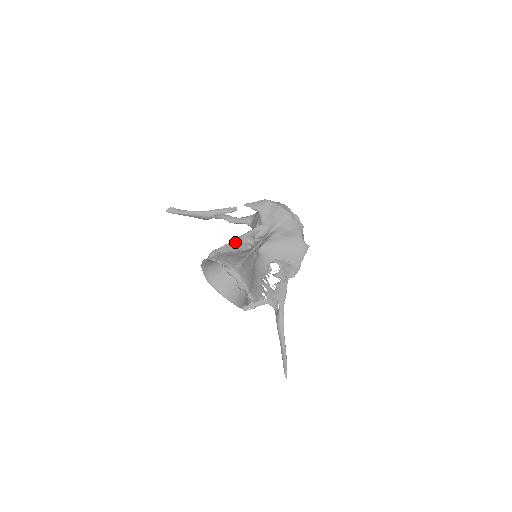
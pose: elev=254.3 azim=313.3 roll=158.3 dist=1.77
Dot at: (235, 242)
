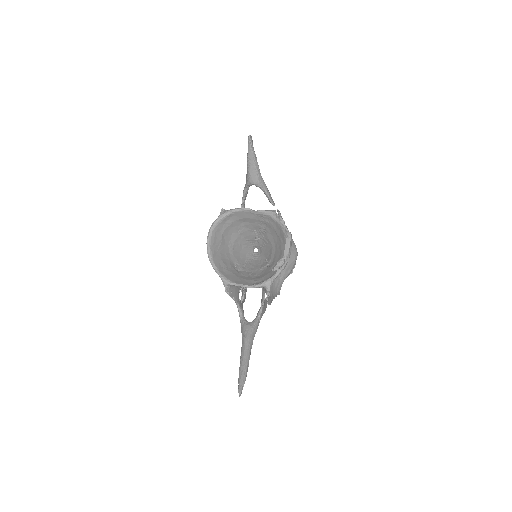
Dot at: occluded
